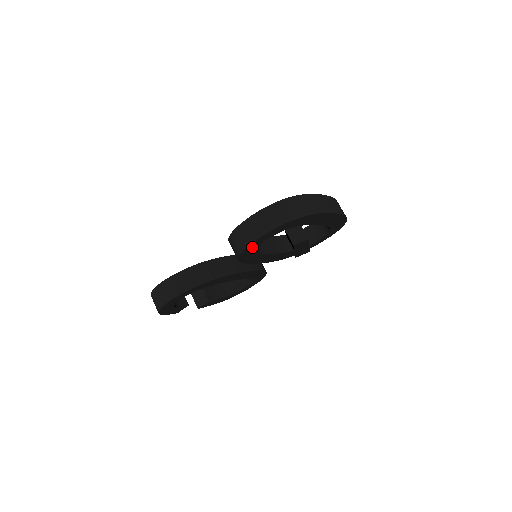
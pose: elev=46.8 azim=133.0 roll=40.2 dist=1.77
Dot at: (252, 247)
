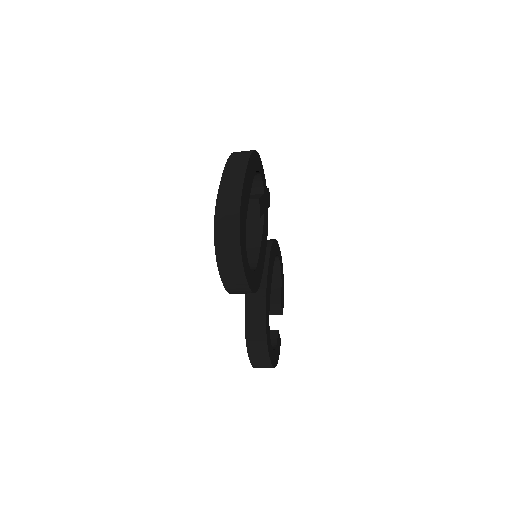
Dot at: (250, 280)
